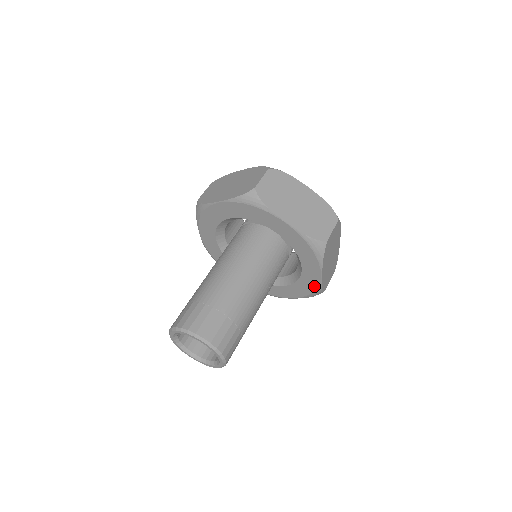
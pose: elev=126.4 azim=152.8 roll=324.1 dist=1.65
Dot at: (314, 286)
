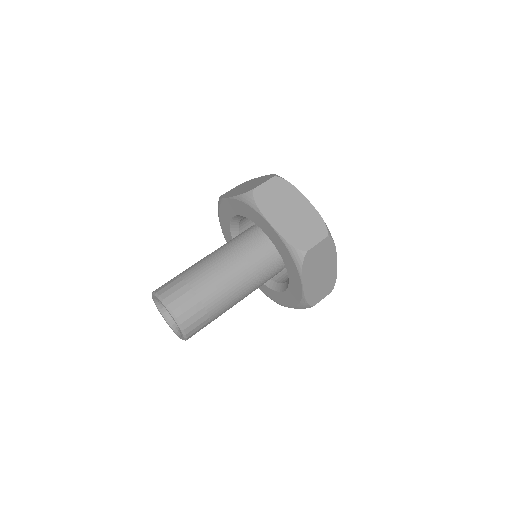
Dot at: (299, 297)
